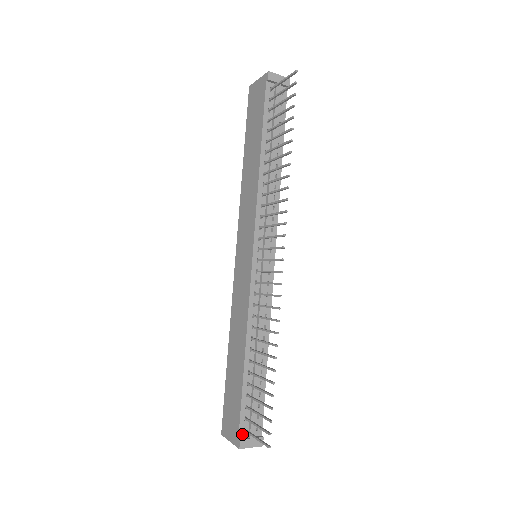
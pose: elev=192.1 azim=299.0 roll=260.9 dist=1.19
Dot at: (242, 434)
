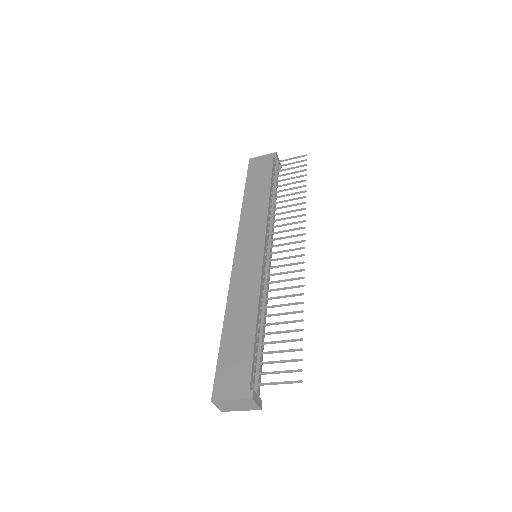
Dot at: (251, 388)
